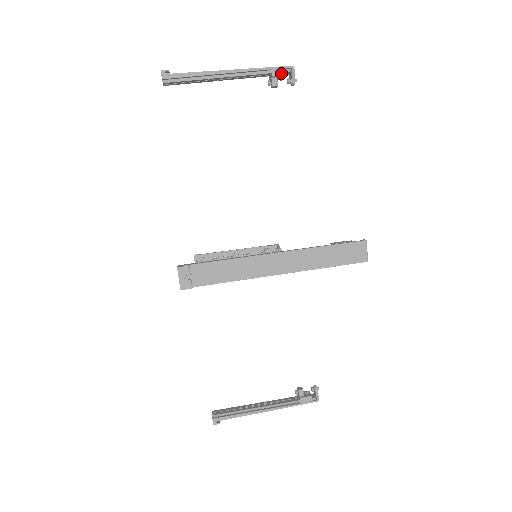
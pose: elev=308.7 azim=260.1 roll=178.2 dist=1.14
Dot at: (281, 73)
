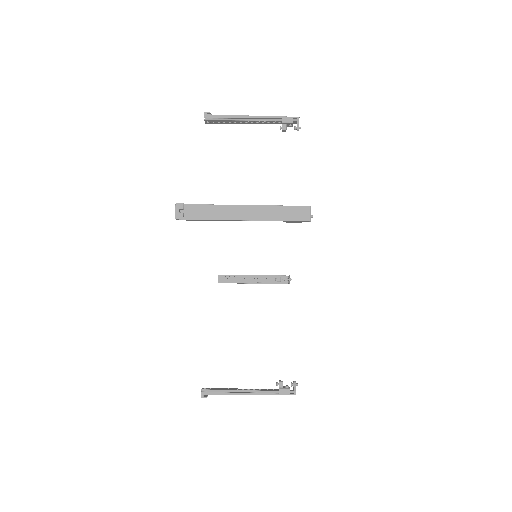
Dot at: (289, 121)
